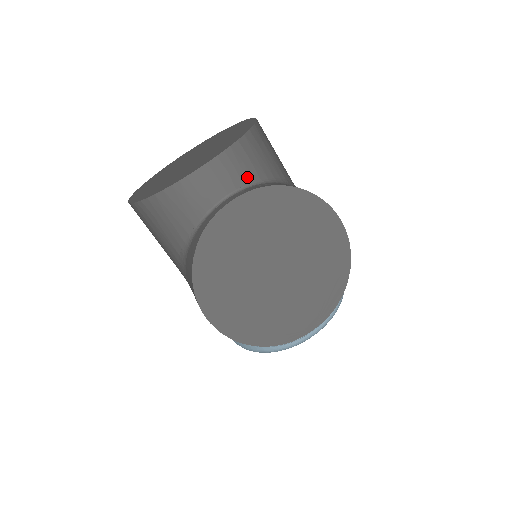
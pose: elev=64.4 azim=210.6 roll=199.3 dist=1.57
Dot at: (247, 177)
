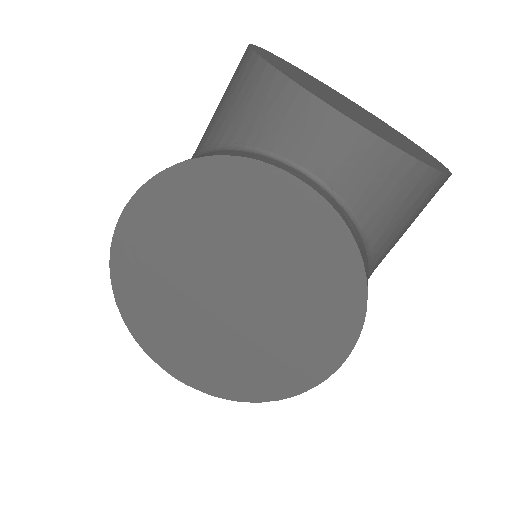
Dot at: (352, 192)
